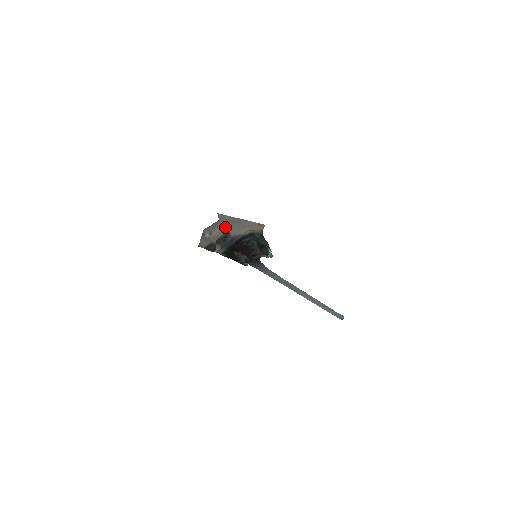
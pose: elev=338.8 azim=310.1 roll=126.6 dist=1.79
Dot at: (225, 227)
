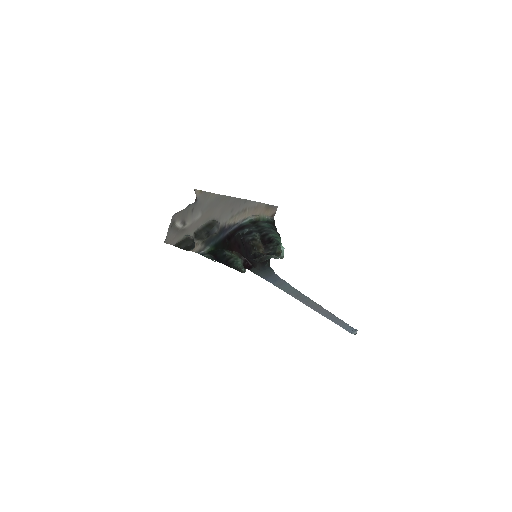
Dot at: (208, 211)
